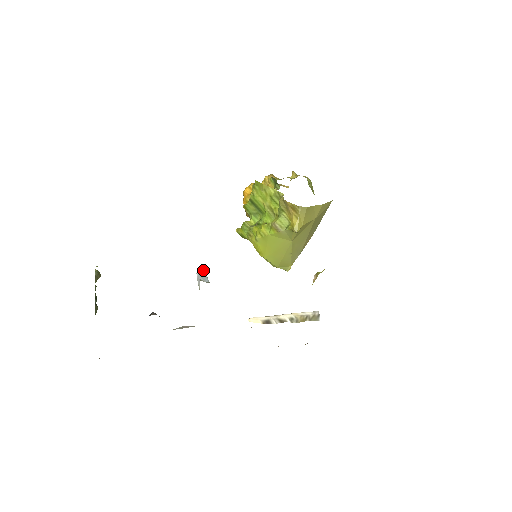
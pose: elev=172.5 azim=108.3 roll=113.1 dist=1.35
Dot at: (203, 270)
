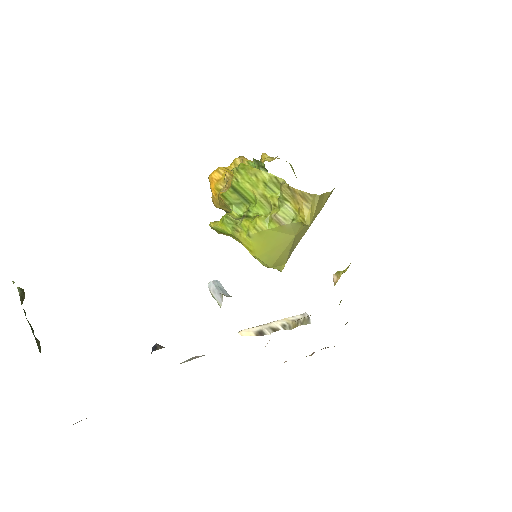
Dot at: (217, 280)
